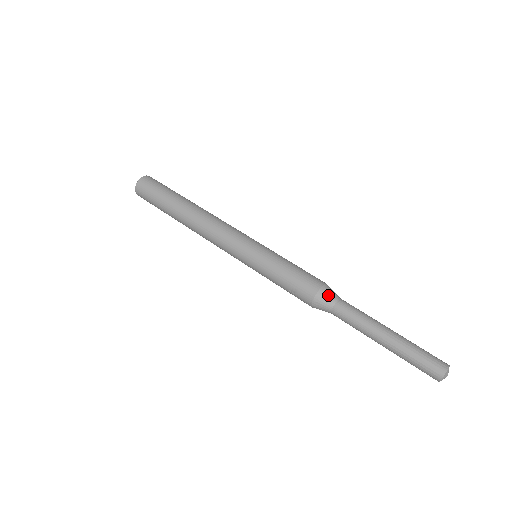
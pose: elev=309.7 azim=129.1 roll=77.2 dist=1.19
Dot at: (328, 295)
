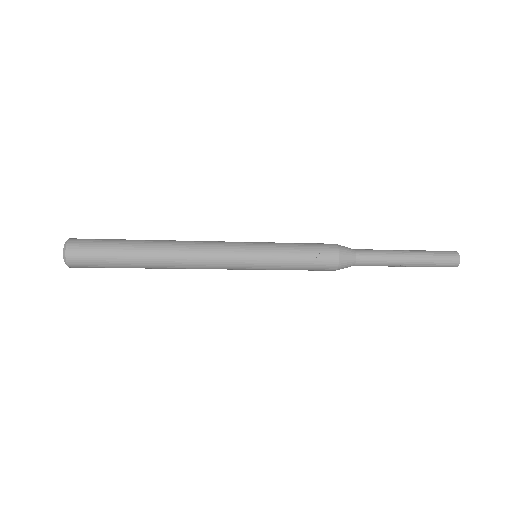
Dot at: (345, 247)
